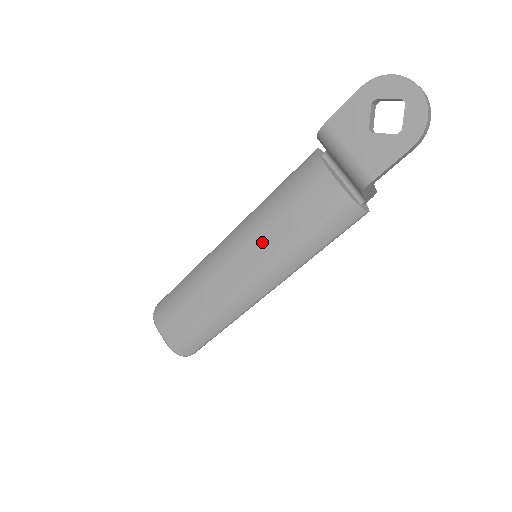
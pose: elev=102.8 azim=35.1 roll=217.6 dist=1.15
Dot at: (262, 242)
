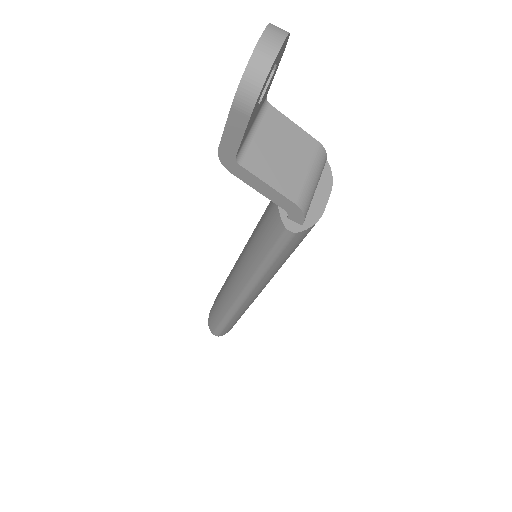
Dot at: (251, 236)
